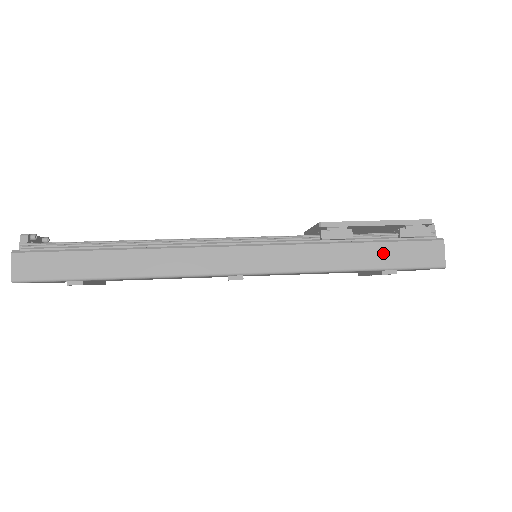
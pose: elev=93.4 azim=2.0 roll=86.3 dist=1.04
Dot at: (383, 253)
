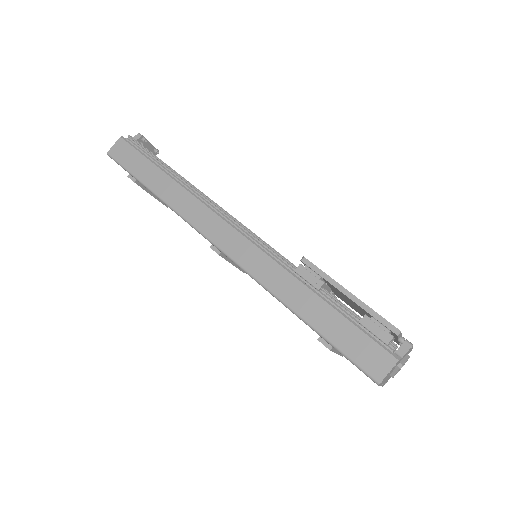
Dot at: (334, 324)
